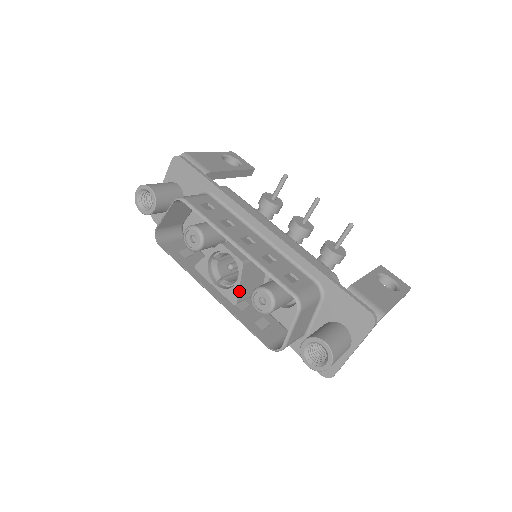
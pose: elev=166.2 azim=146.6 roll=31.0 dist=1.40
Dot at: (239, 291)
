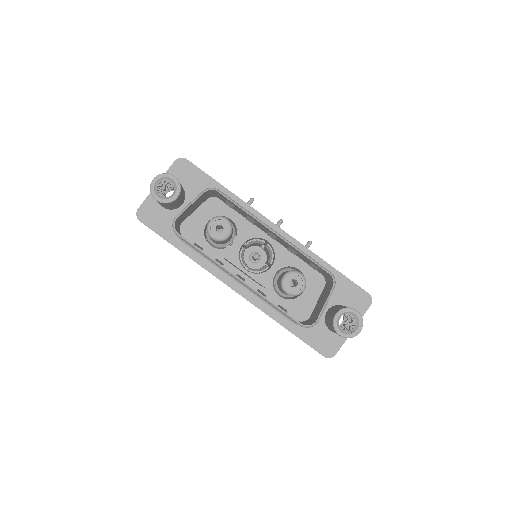
Dot at: occluded
